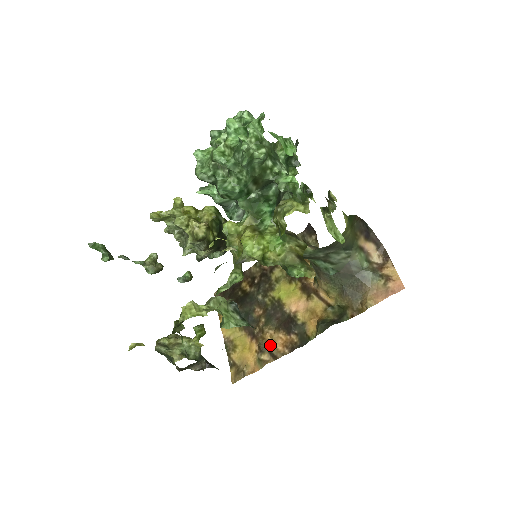
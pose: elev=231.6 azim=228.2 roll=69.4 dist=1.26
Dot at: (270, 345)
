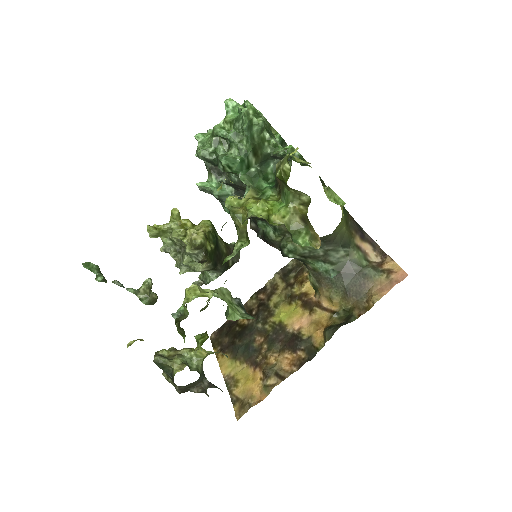
Dot at: (276, 367)
